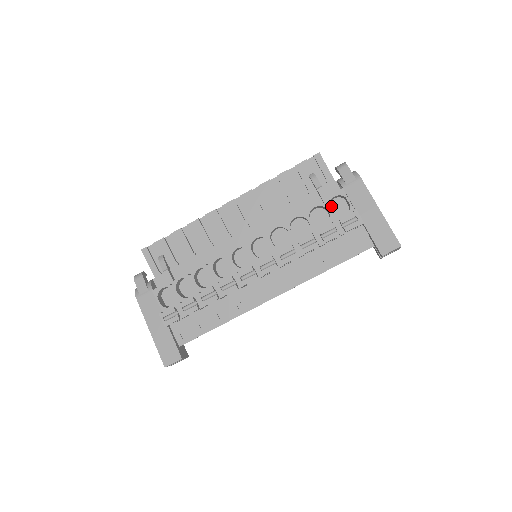
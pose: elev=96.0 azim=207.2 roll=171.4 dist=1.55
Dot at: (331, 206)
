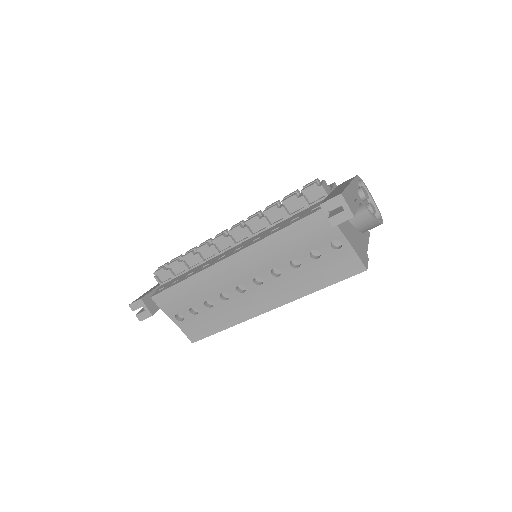
Dot at: occluded
